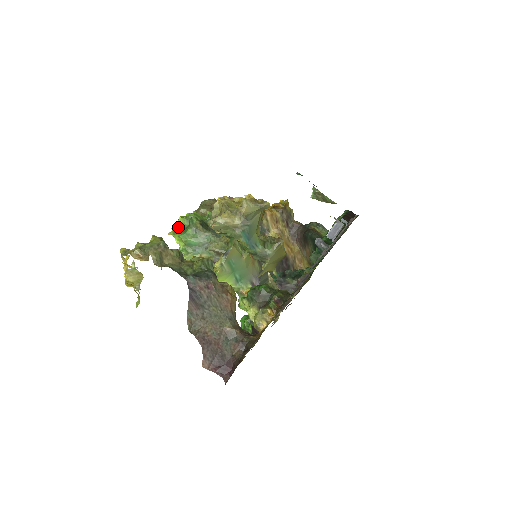
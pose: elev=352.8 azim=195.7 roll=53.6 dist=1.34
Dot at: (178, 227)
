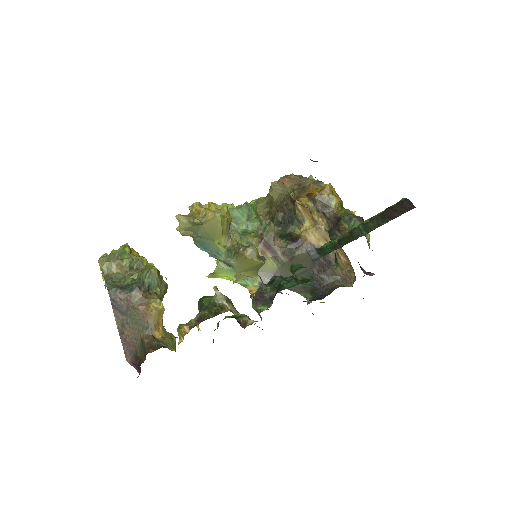
Dot at: occluded
